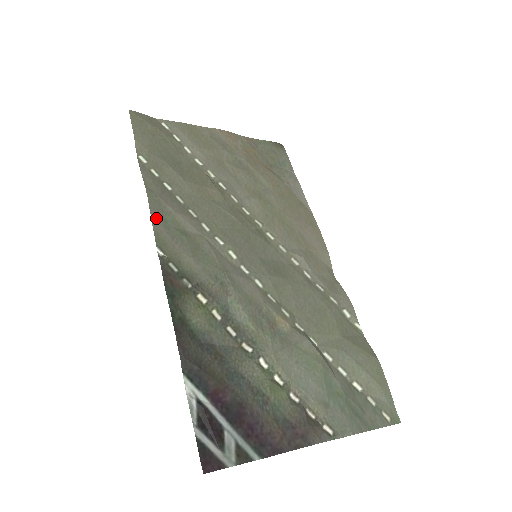
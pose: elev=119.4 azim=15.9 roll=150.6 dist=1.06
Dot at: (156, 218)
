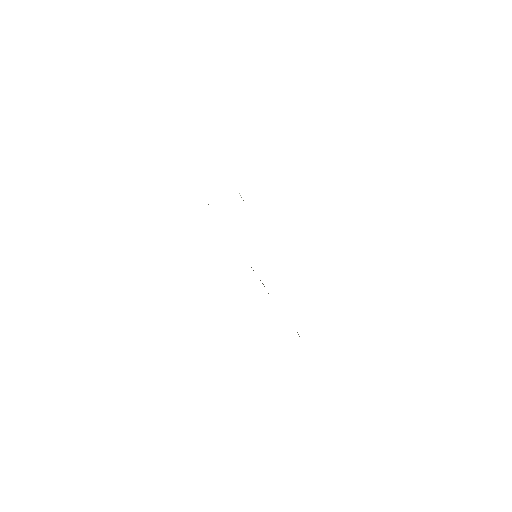
Dot at: occluded
